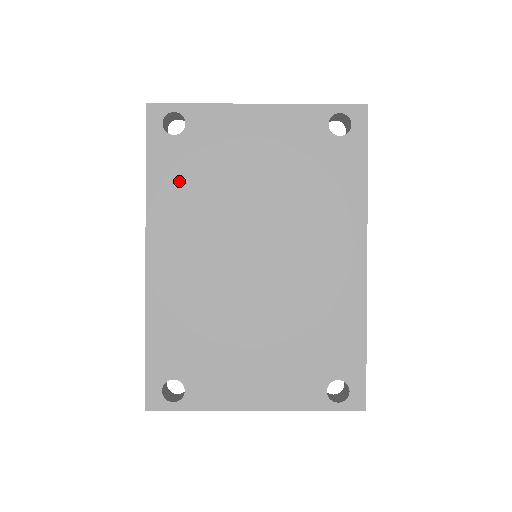
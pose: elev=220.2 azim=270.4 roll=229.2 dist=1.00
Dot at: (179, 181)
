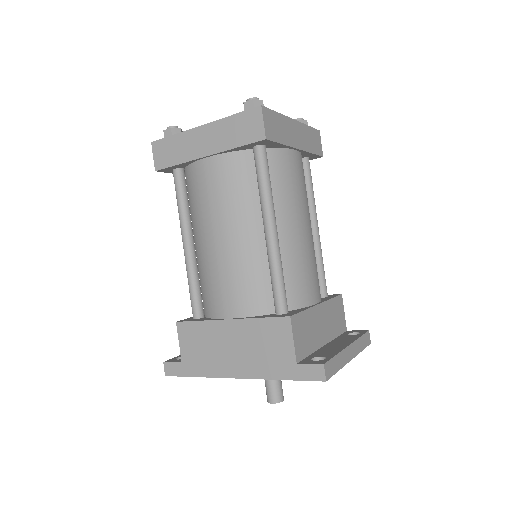
Dot at: occluded
